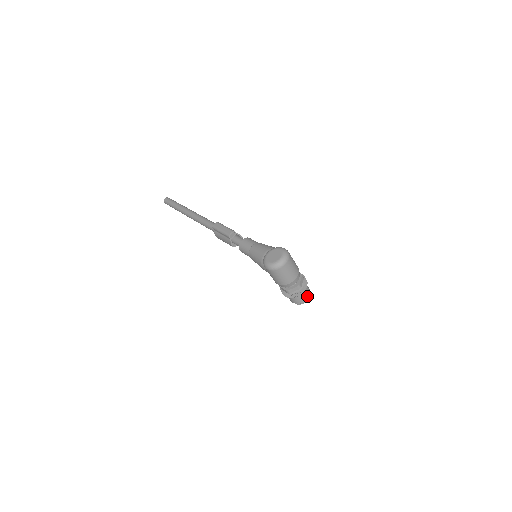
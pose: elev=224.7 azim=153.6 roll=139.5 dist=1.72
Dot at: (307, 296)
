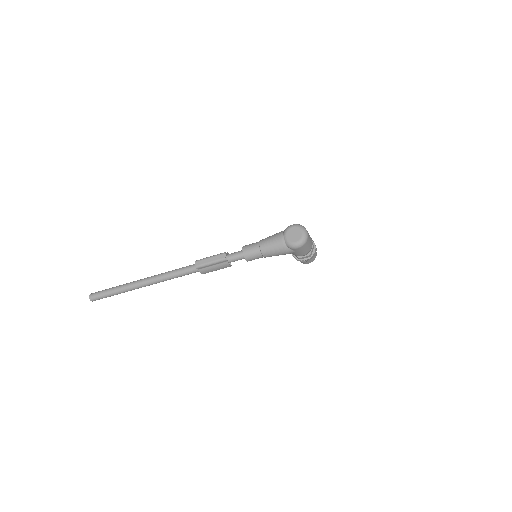
Dot at: occluded
